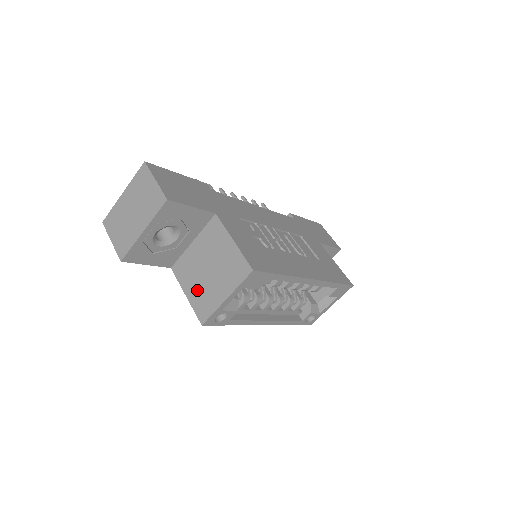
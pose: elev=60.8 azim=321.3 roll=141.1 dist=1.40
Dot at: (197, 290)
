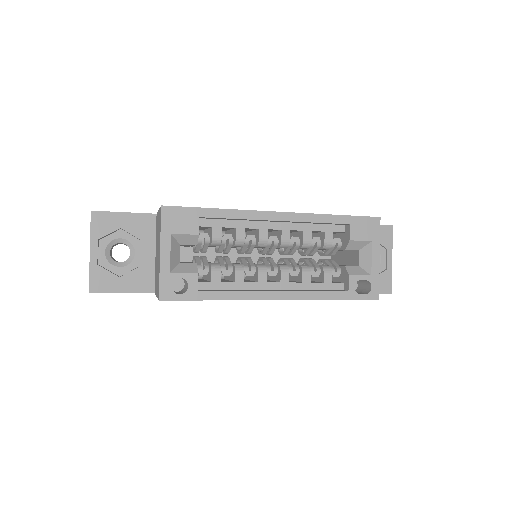
Dot at: (157, 280)
